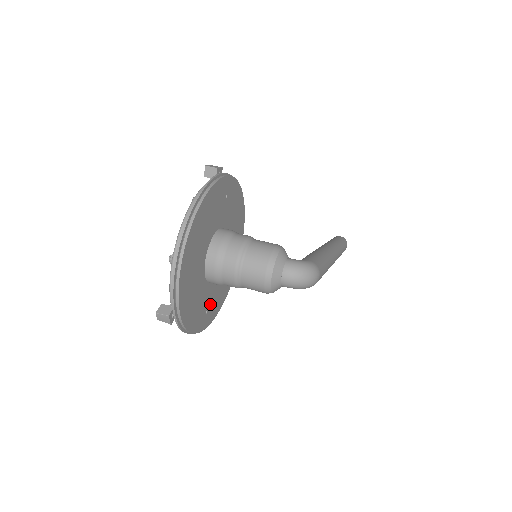
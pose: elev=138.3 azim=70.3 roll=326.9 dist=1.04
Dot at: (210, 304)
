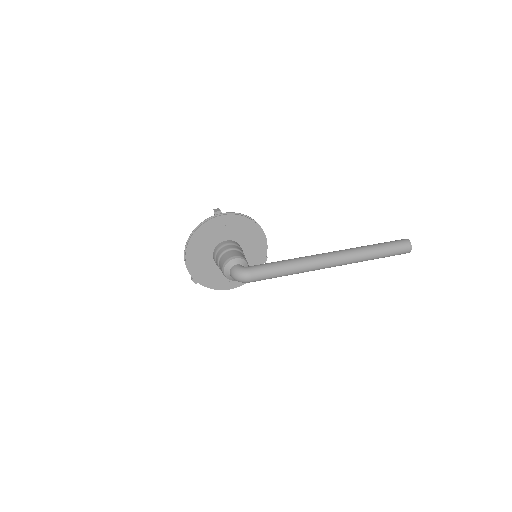
Dot at: occluded
